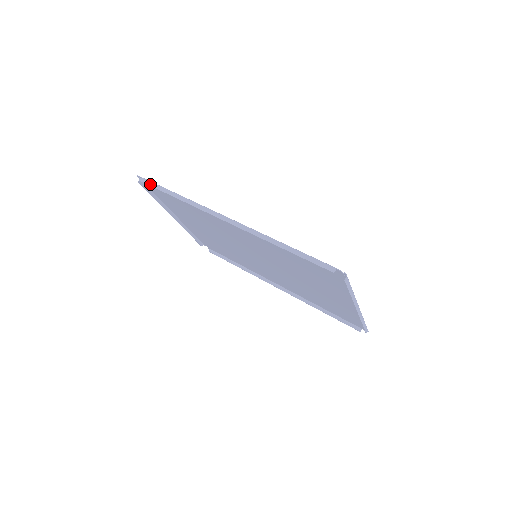
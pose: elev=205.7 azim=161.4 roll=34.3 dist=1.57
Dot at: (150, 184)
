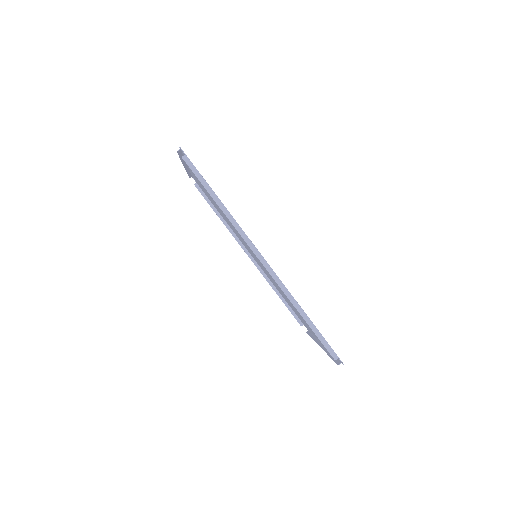
Dot at: (194, 171)
